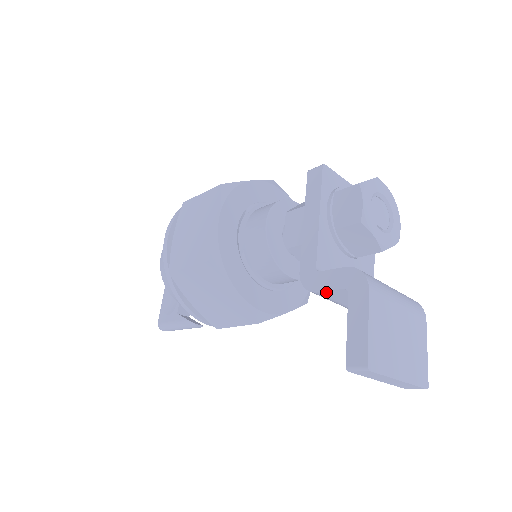
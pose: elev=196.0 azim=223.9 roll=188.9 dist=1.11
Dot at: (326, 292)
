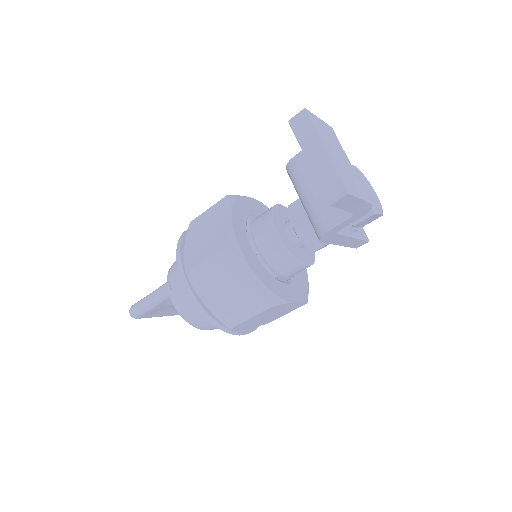
Dot at: (300, 154)
